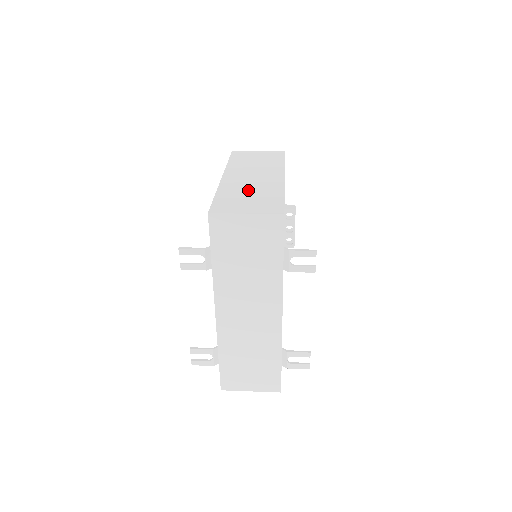
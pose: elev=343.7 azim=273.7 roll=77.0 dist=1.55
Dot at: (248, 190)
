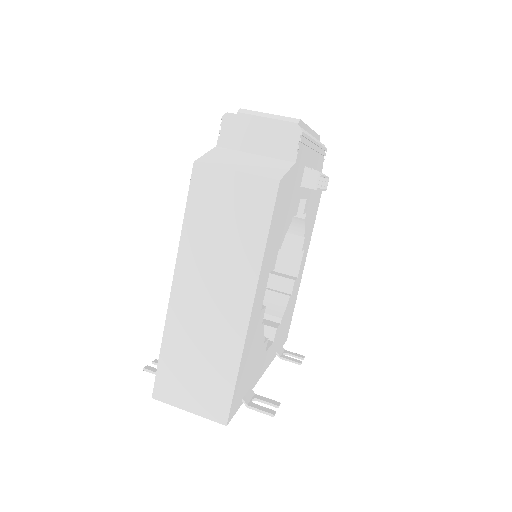
Dot at: (198, 347)
